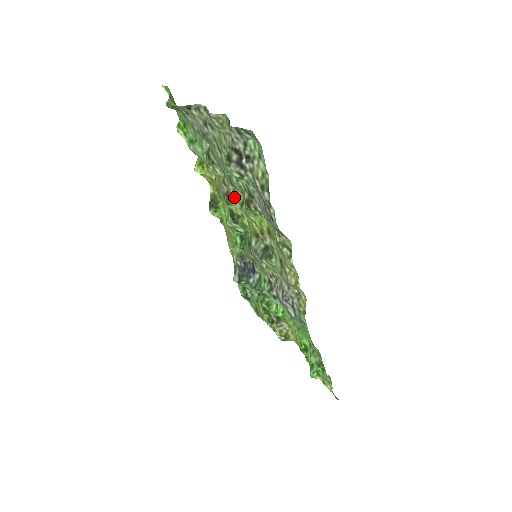
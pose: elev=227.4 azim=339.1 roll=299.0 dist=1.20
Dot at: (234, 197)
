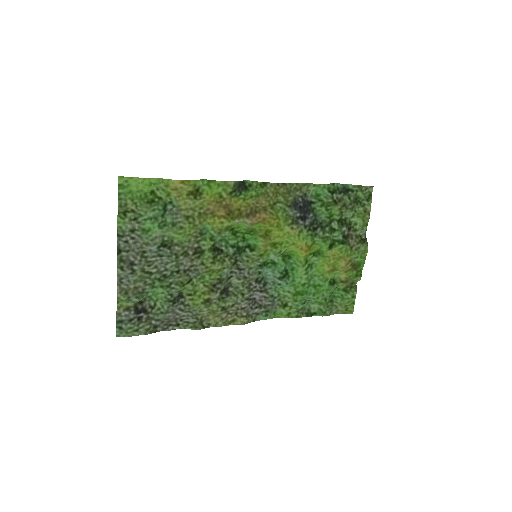
Dot at: (188, 271)
